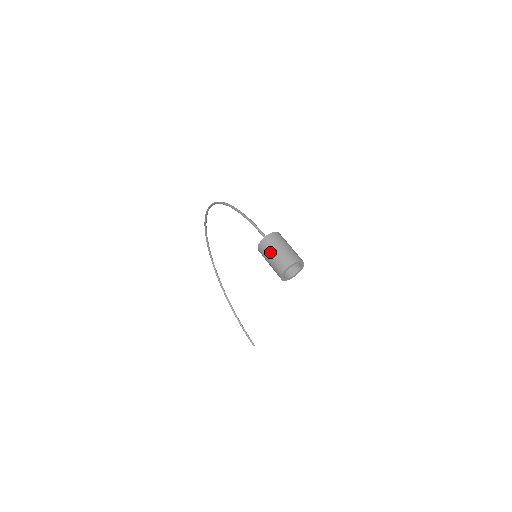
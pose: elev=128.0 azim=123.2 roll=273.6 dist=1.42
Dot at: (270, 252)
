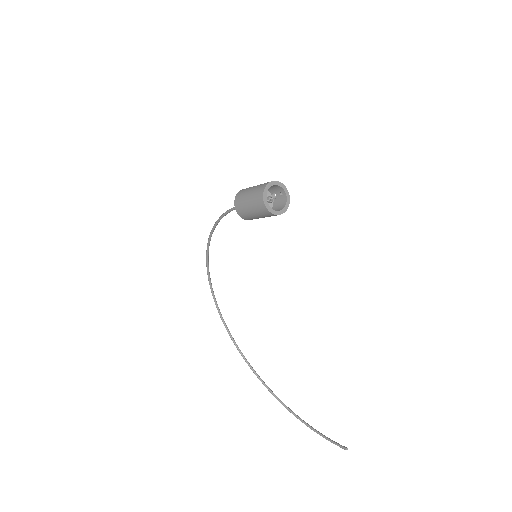
Dot at: (245, 197)
